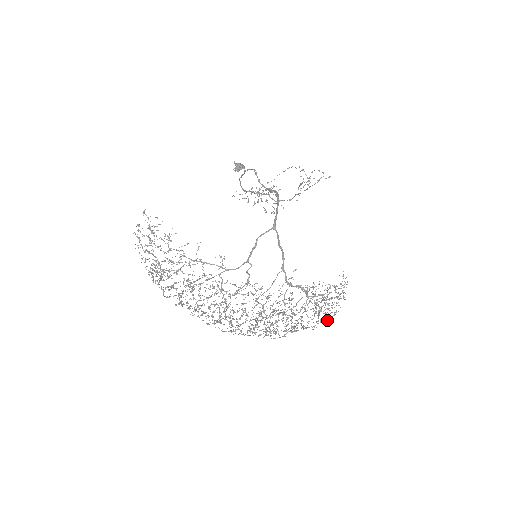
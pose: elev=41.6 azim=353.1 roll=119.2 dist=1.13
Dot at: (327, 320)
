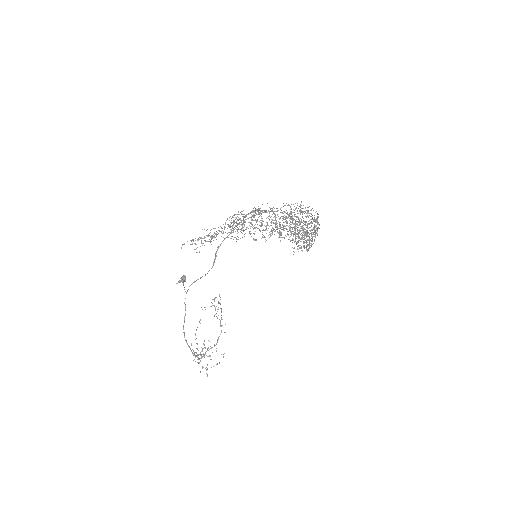
Dot at: occluded
